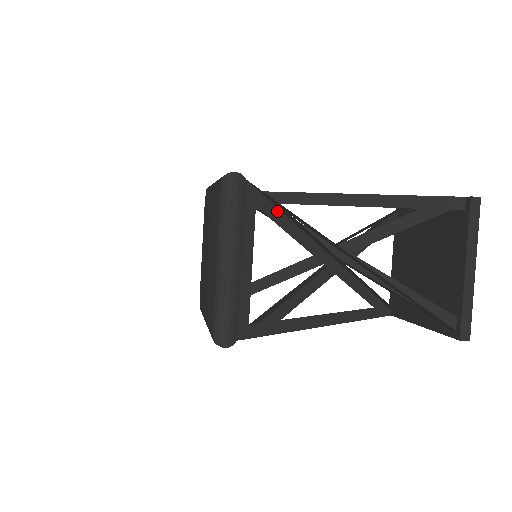
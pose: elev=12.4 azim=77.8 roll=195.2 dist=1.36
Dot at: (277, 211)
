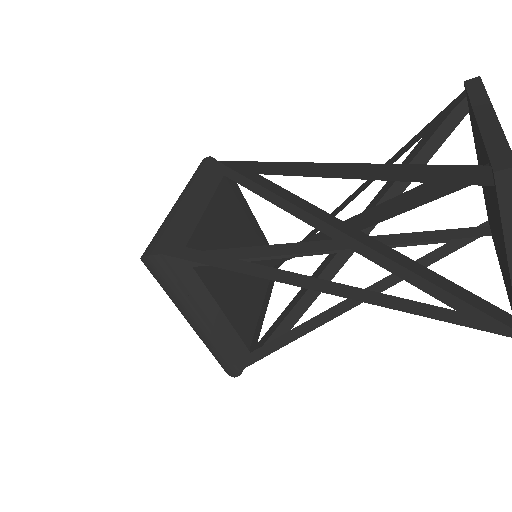
Dot at: (251, 183)
